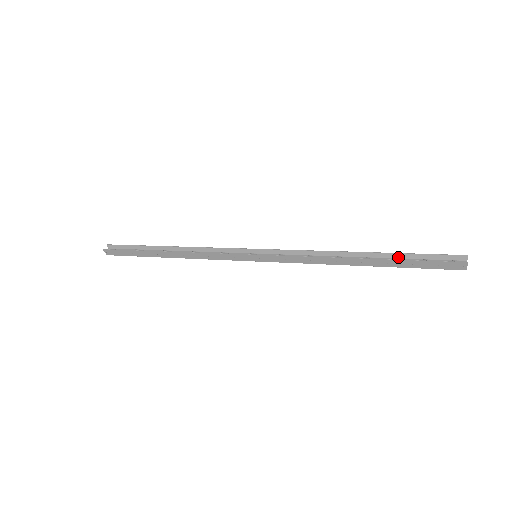
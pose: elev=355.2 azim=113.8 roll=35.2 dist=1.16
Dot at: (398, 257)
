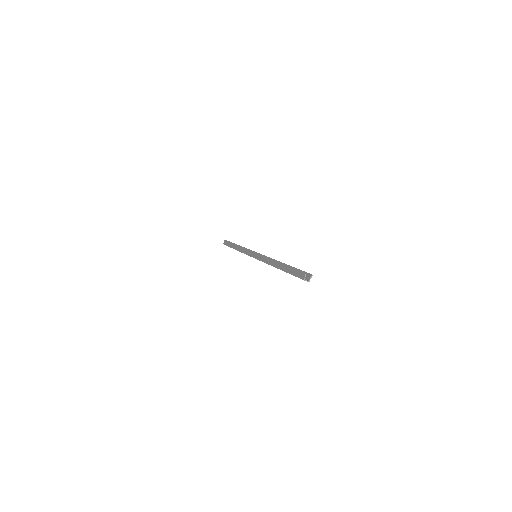
Dot at: occluded
